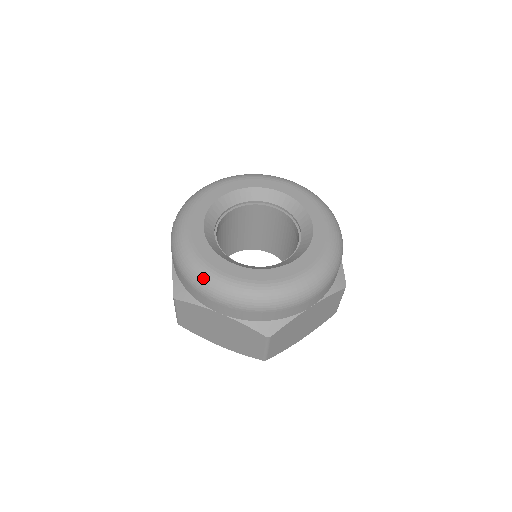
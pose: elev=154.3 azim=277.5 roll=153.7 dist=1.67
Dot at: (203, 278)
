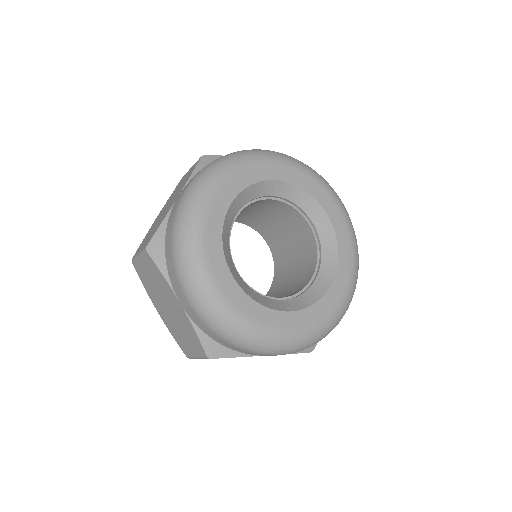
Dot at: (263, 343)
